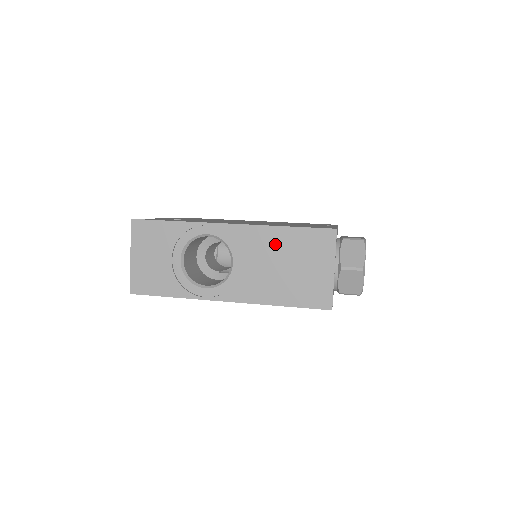
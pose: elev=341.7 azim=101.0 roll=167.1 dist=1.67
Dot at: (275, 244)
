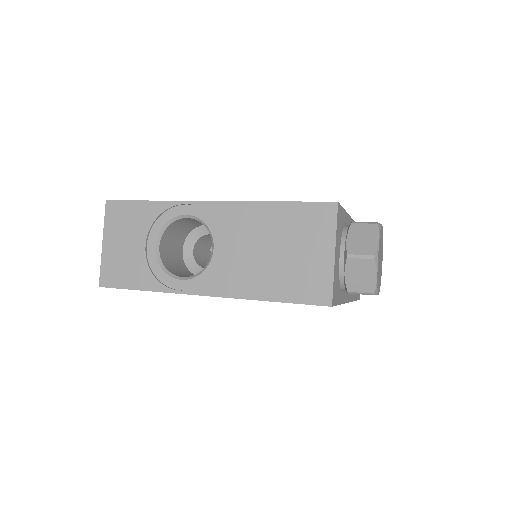
Dot at: (263, 223)
